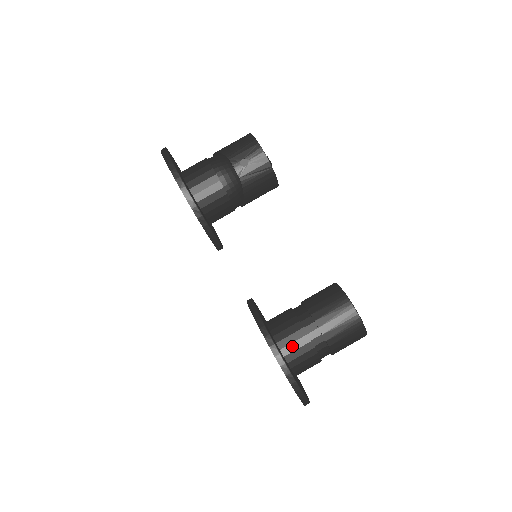
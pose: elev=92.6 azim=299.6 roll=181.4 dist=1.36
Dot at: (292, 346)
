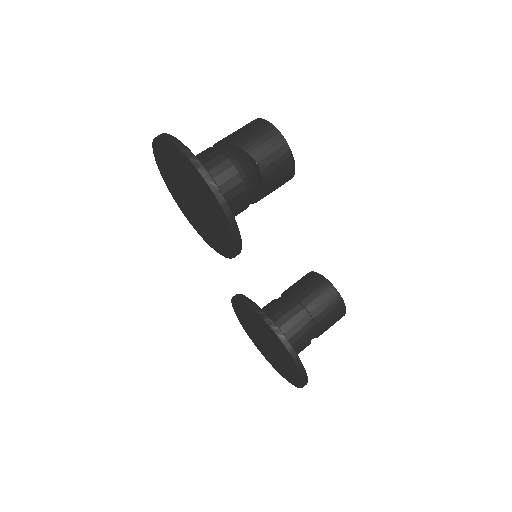
Dot at: (295, 344)
